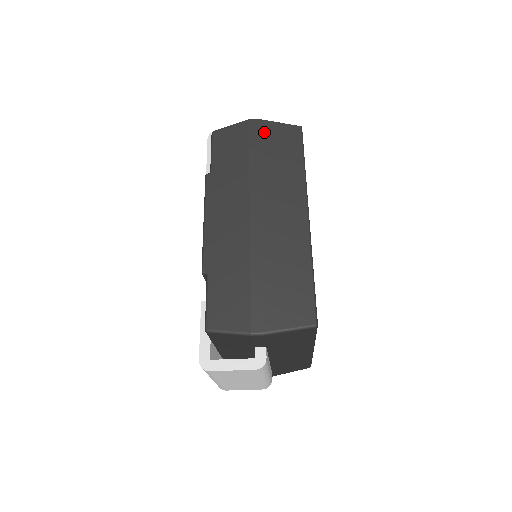
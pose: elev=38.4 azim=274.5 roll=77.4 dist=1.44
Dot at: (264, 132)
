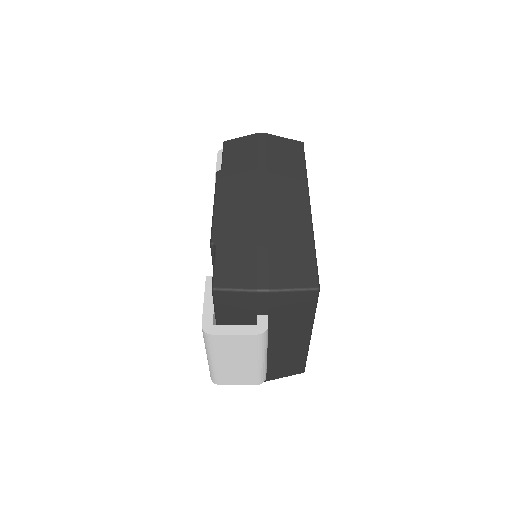
Dot at: (270, 142)
